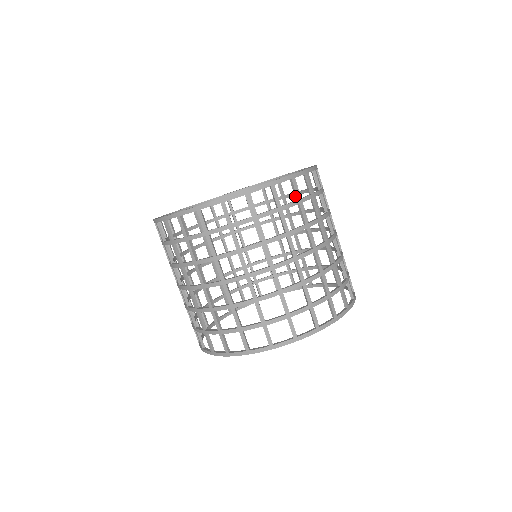
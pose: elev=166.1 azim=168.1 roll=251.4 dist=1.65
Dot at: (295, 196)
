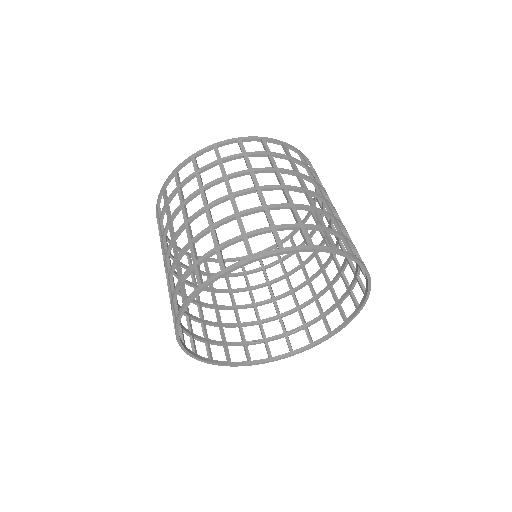
Dot at: occluded
